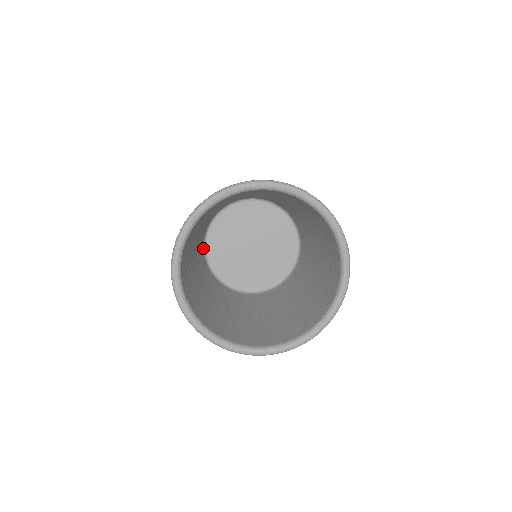
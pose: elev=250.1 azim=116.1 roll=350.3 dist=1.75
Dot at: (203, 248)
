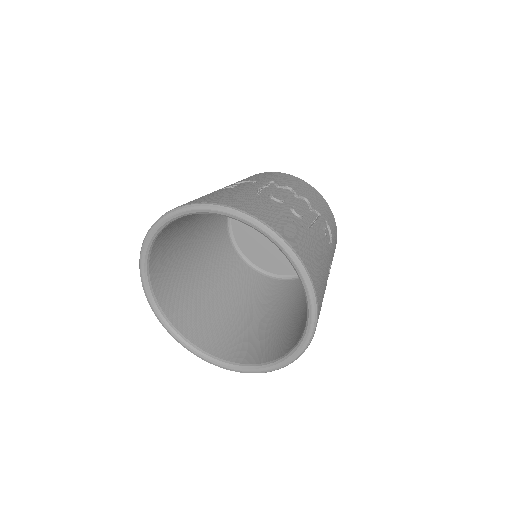
Dot at: occluded
